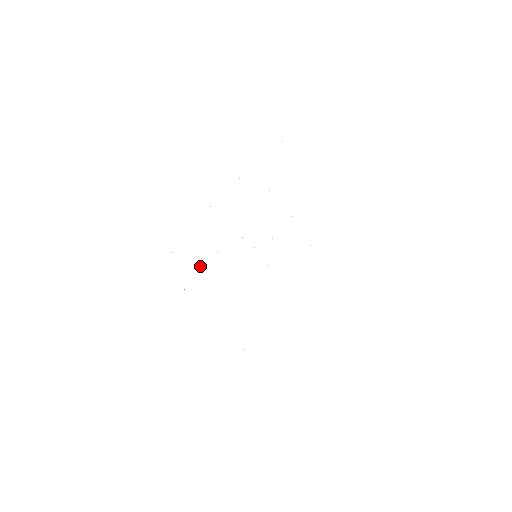
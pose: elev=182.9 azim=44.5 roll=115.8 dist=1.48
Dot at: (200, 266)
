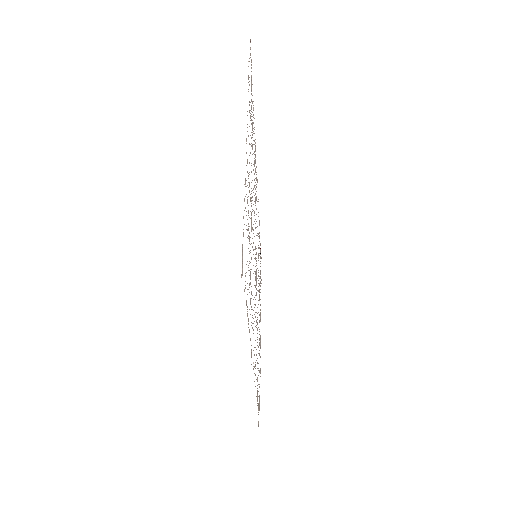
Dot at: occluded
